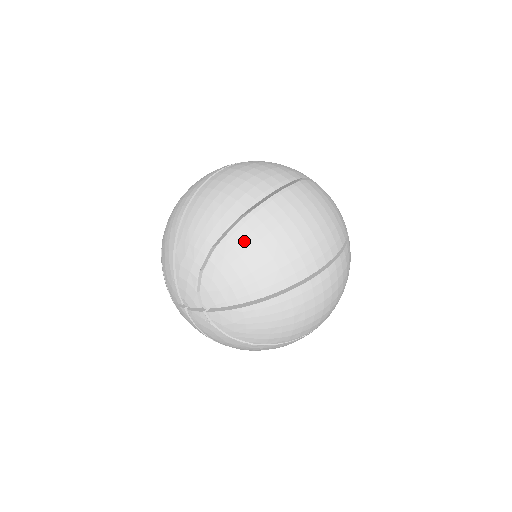
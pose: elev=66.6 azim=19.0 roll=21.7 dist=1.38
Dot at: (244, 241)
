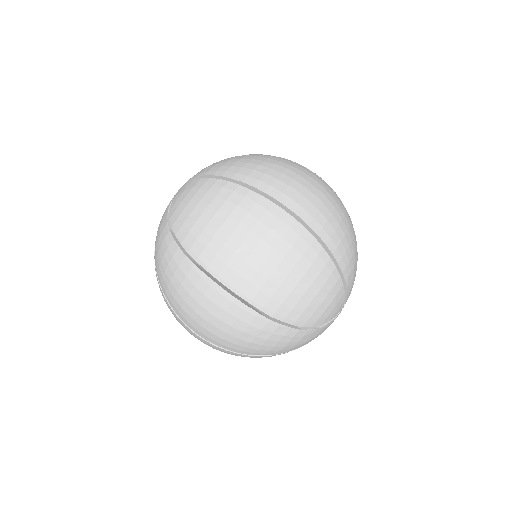
Dot at: (259, 155)
